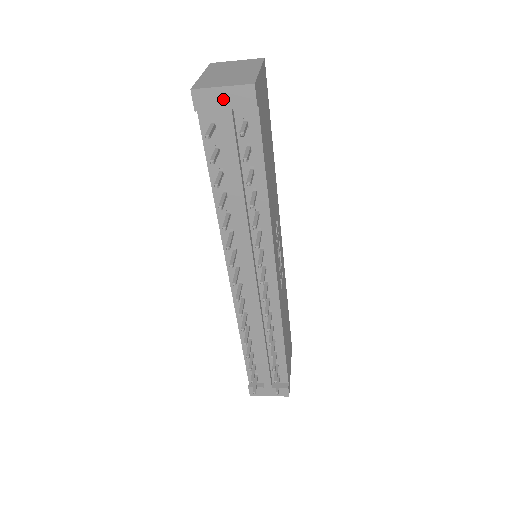
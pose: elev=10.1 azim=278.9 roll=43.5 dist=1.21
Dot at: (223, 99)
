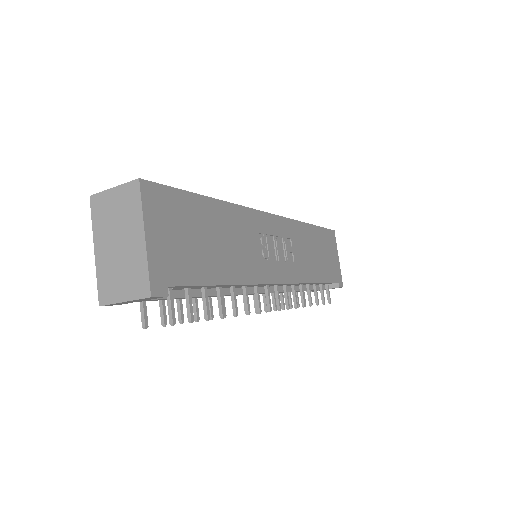
Dot at: (133, 301)
